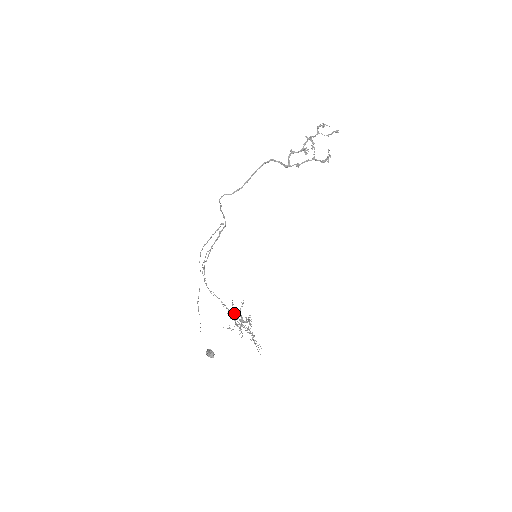
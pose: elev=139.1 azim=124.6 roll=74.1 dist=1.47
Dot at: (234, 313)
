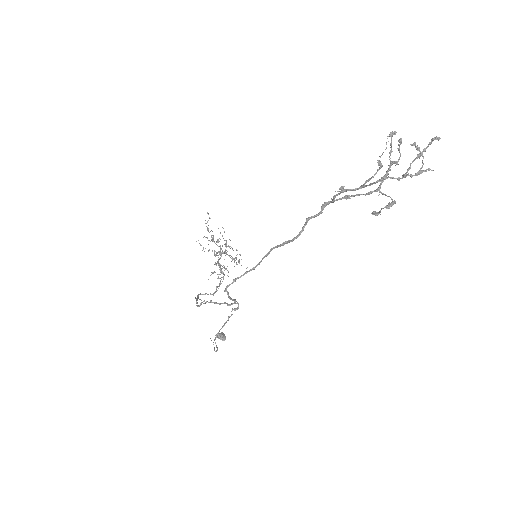
Dot at: (223, 278)
